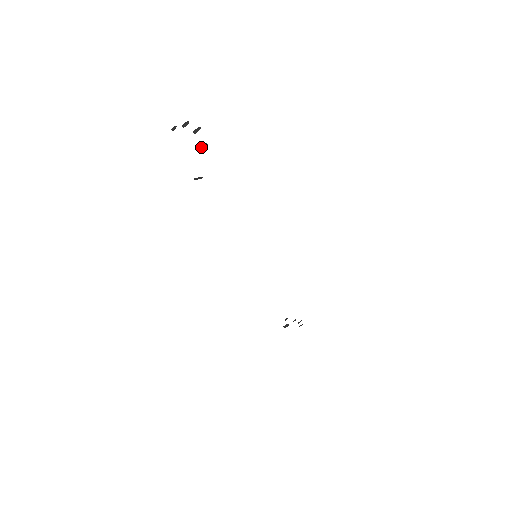
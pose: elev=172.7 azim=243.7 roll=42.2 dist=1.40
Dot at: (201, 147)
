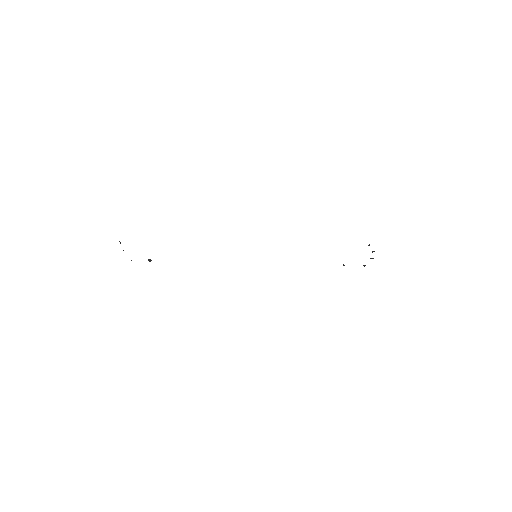
Dot at: (131, 260)
